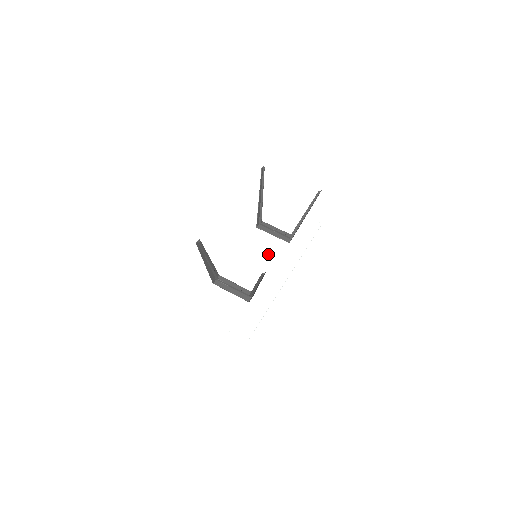
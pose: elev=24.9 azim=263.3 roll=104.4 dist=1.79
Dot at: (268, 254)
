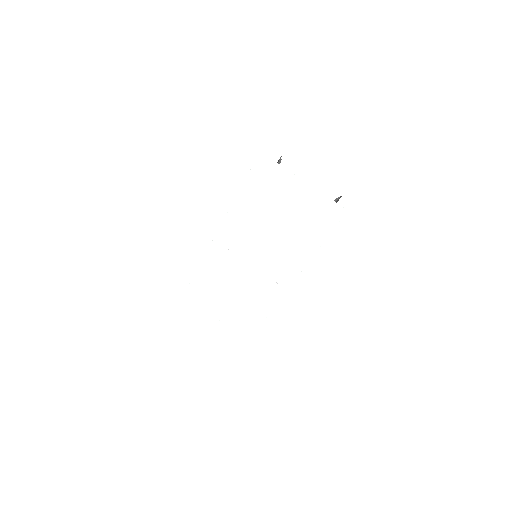
Dot at: (256, 273)
